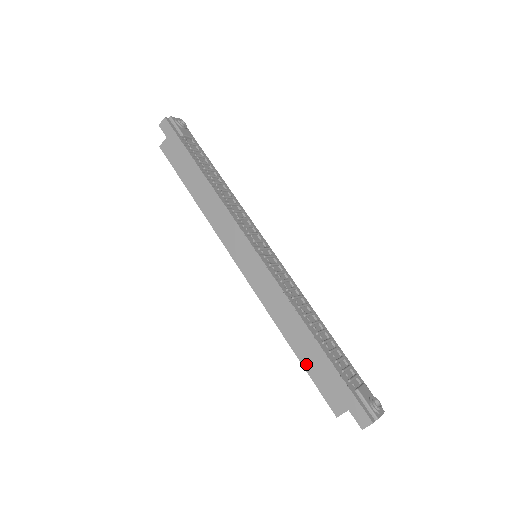
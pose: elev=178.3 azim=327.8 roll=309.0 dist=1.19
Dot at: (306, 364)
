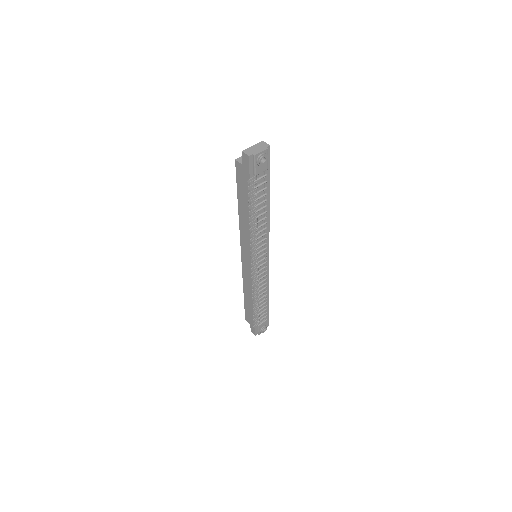
Dot at: (246, 304)
